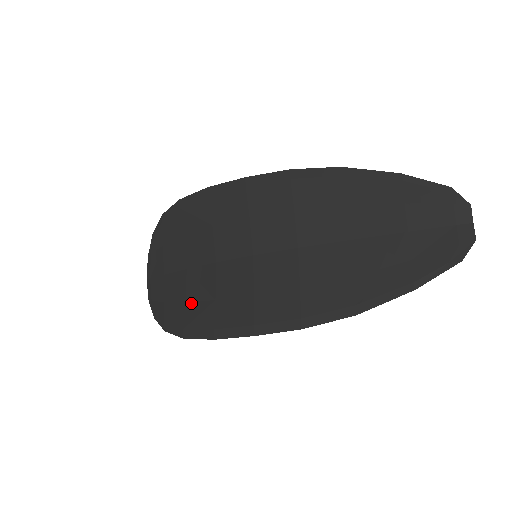
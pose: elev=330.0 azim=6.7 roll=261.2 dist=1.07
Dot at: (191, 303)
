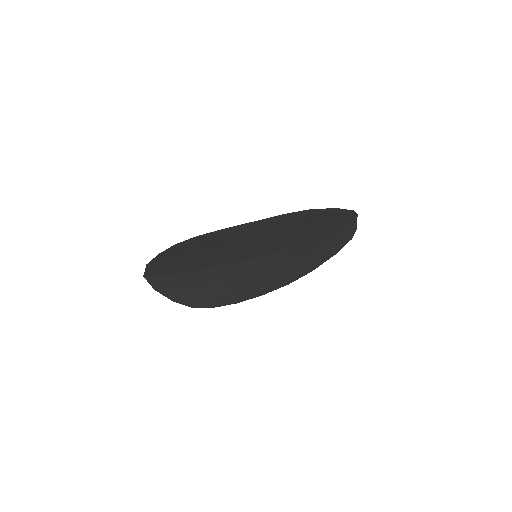
Dot at: (211, 289)
